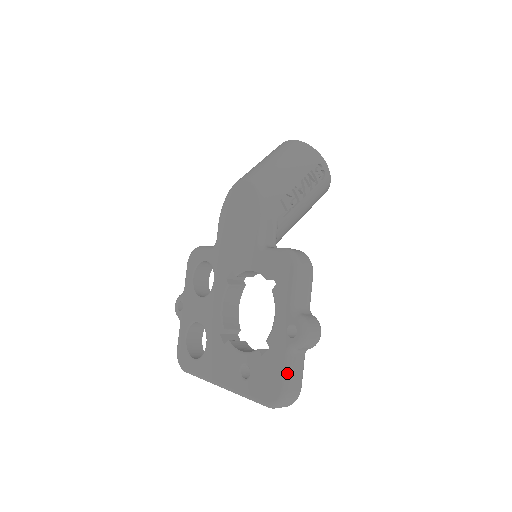
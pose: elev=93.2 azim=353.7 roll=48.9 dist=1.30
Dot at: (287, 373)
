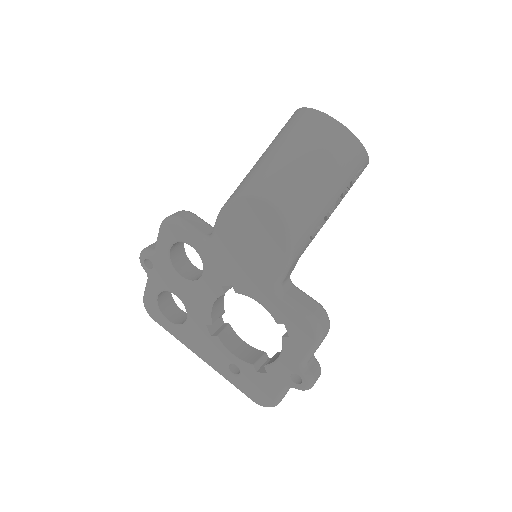
Dot at: (281, 397)
